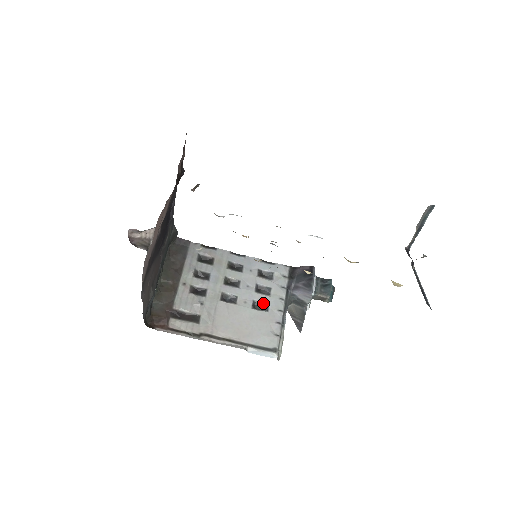
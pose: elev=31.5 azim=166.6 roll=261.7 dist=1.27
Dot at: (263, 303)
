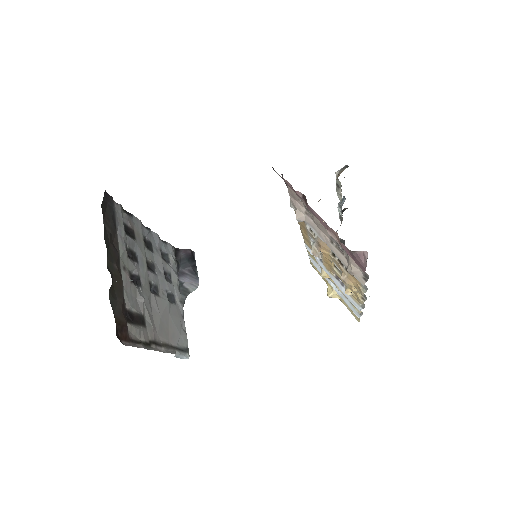
Dot at: (171, 293)
